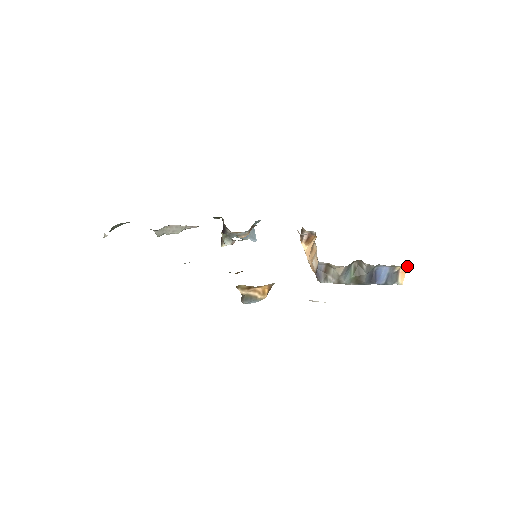
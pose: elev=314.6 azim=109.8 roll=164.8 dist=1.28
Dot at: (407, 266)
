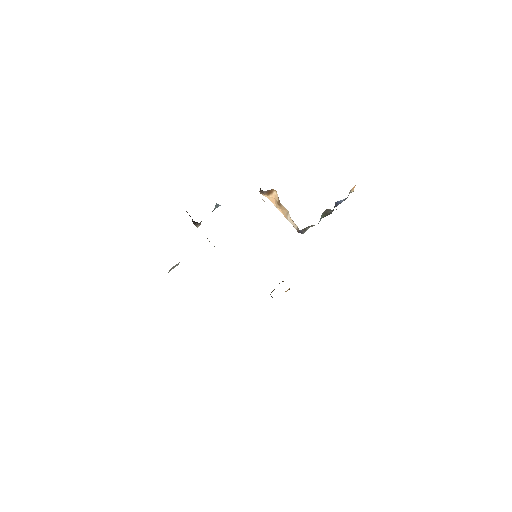
Dot at: occluded
